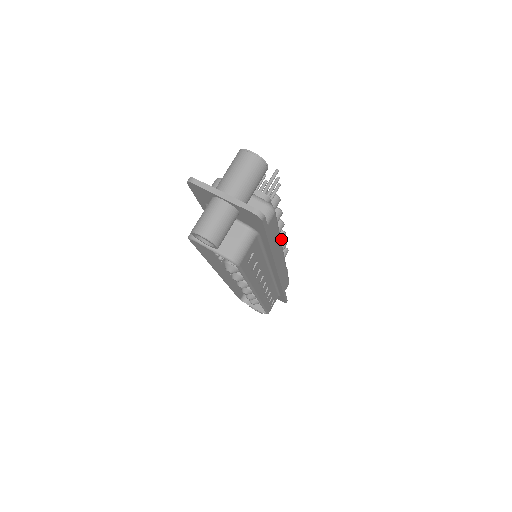
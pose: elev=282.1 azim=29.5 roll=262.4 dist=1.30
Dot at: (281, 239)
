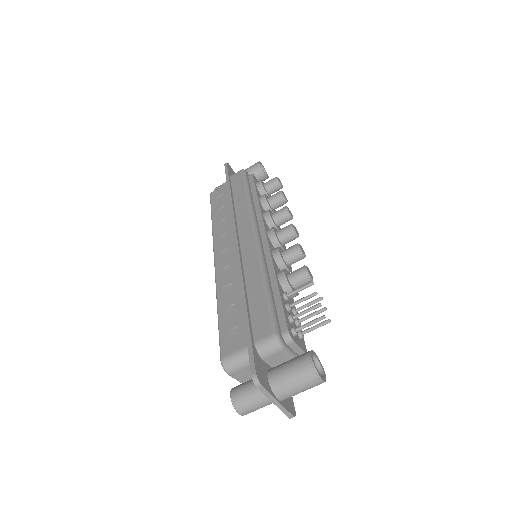
Dot at: occluded
